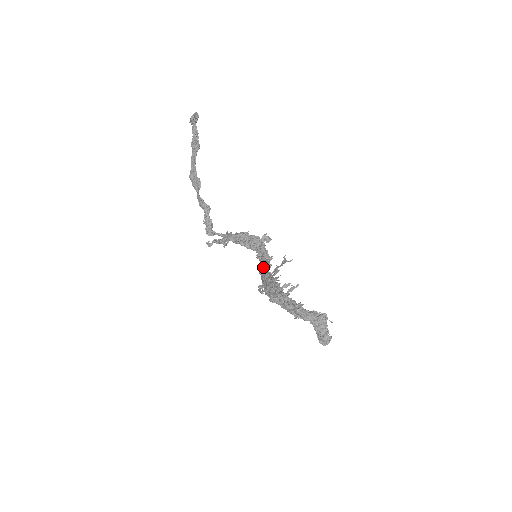
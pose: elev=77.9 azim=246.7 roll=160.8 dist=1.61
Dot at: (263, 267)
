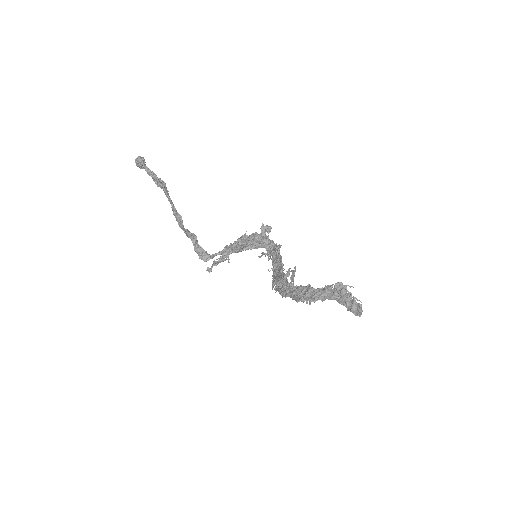
Dot at: occluded
